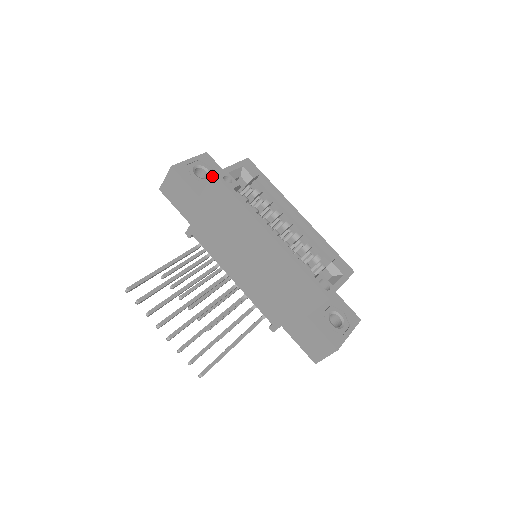
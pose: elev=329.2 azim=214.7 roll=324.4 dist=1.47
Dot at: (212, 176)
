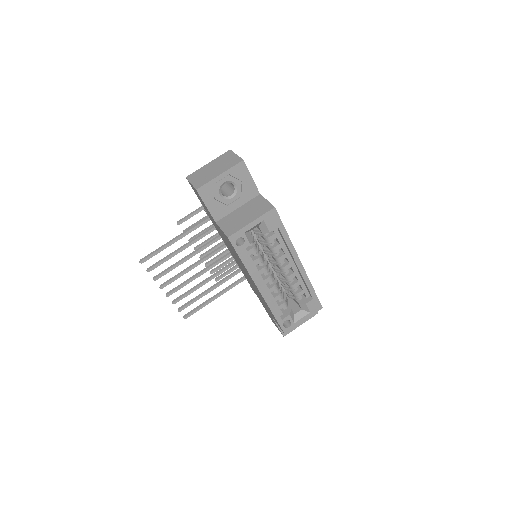
Dot at: (226, 236)
